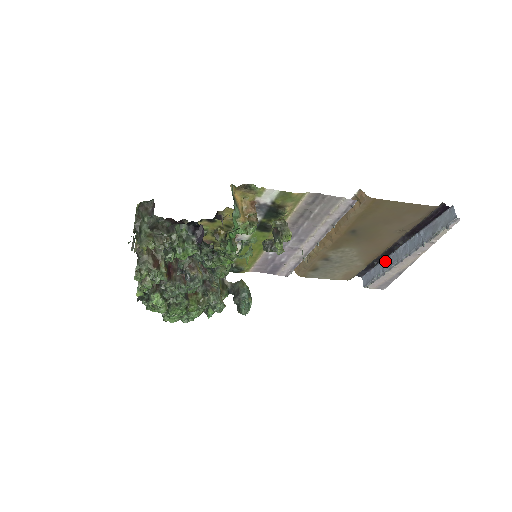
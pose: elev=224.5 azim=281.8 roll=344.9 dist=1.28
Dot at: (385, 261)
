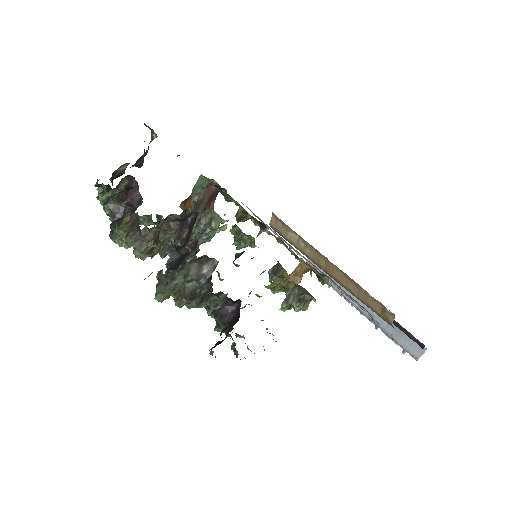
Dot at: occluded
